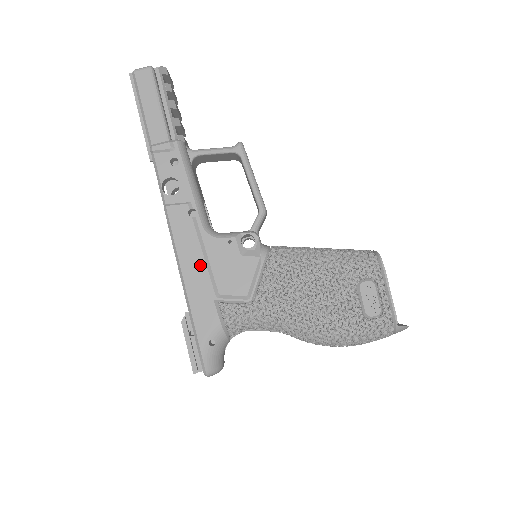
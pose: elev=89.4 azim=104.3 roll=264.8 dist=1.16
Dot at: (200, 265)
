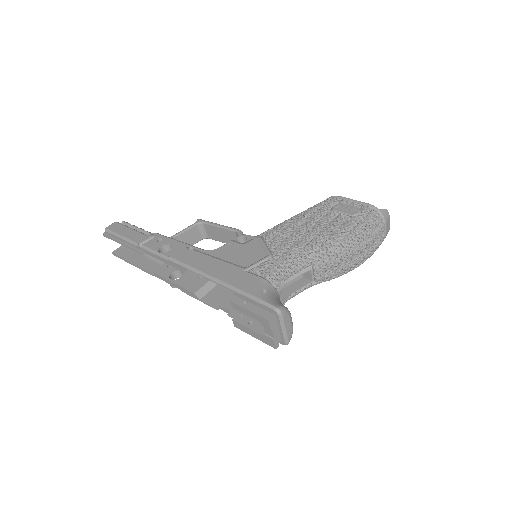
Dot at: (217, 263)
